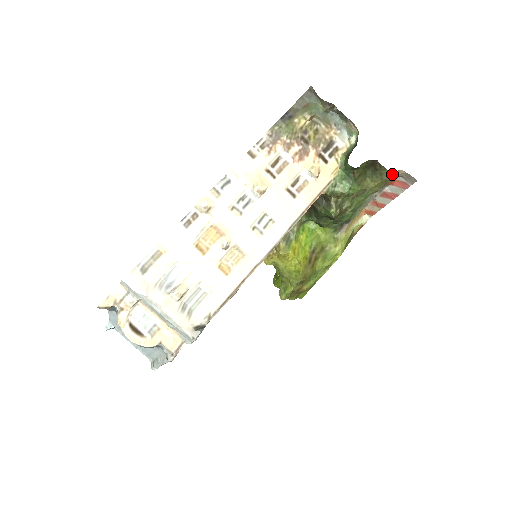
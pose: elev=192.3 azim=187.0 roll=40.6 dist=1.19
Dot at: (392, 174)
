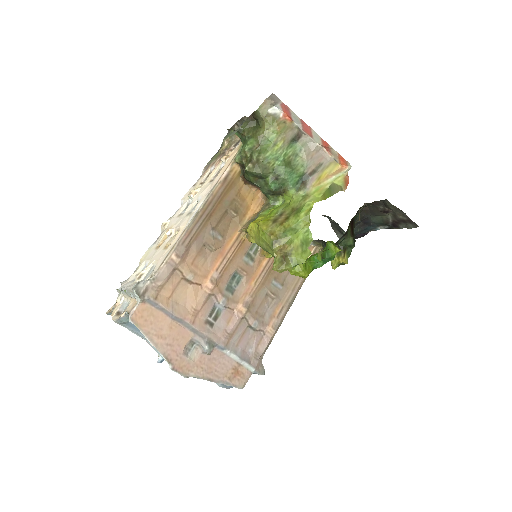
Dot at: (261, 109)
